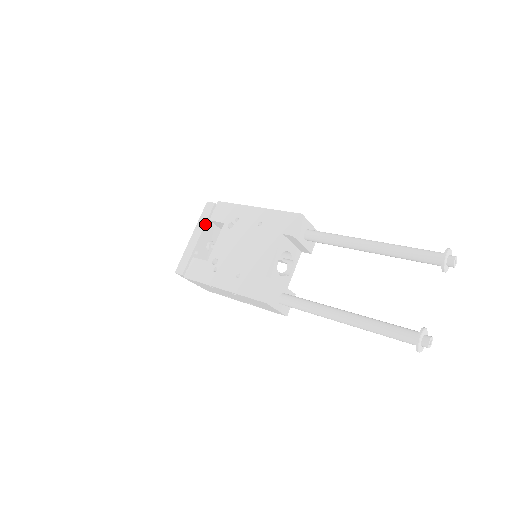
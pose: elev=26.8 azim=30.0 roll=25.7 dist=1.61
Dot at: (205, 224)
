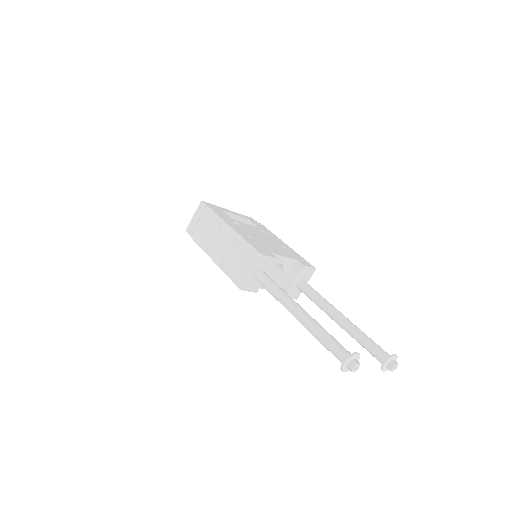
Dot at: (243, 217)
